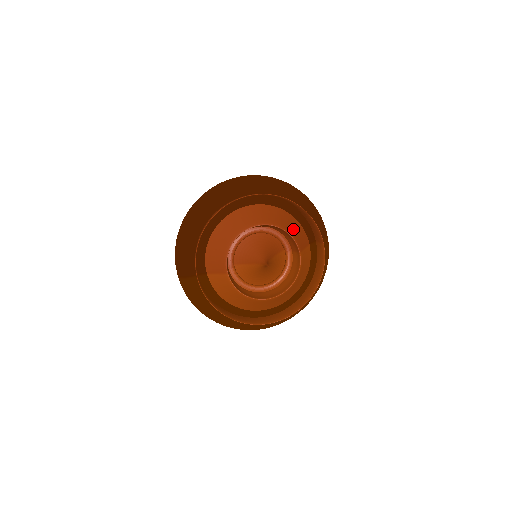
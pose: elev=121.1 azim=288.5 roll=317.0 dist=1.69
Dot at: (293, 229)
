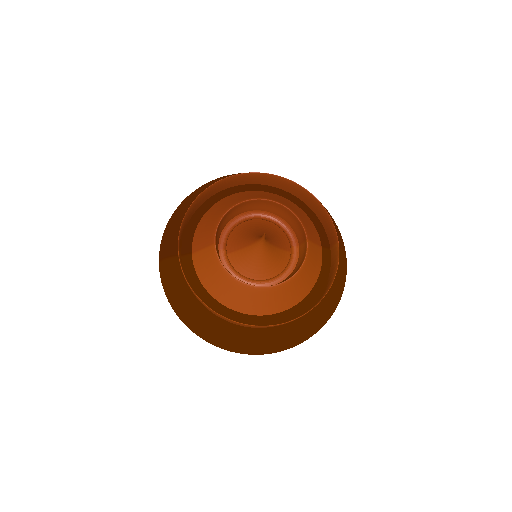
Dot at: (302, 217)
